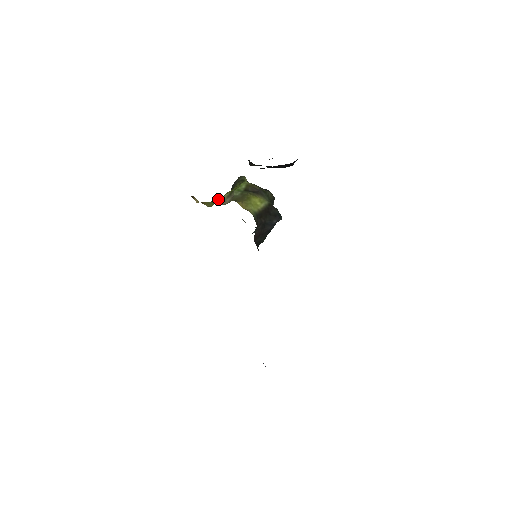
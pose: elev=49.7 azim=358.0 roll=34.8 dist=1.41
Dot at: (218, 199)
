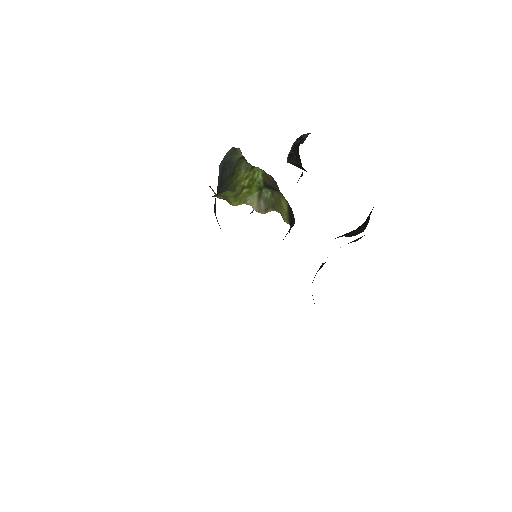
Dot at: (249, 200)
